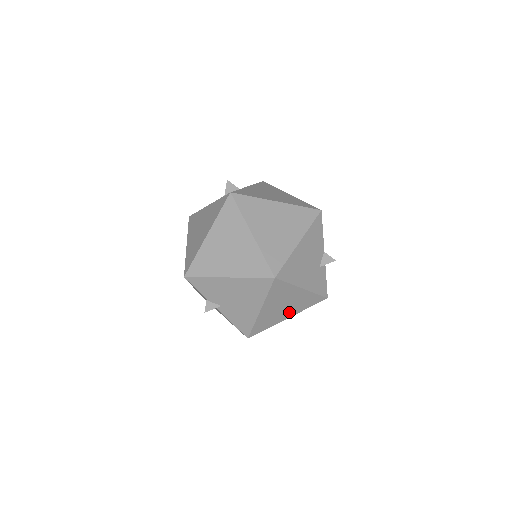
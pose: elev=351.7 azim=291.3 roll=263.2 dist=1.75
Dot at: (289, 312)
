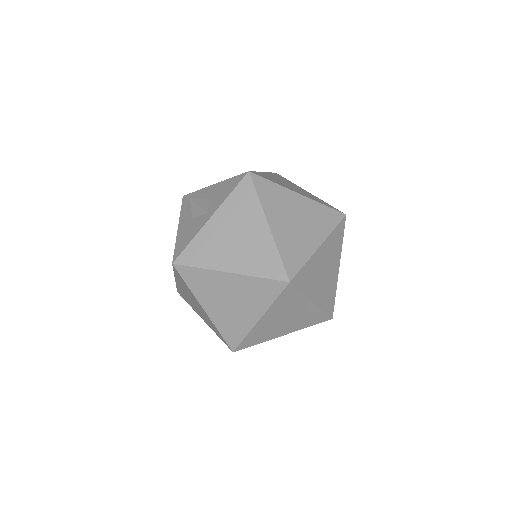
Dot at: occluded
